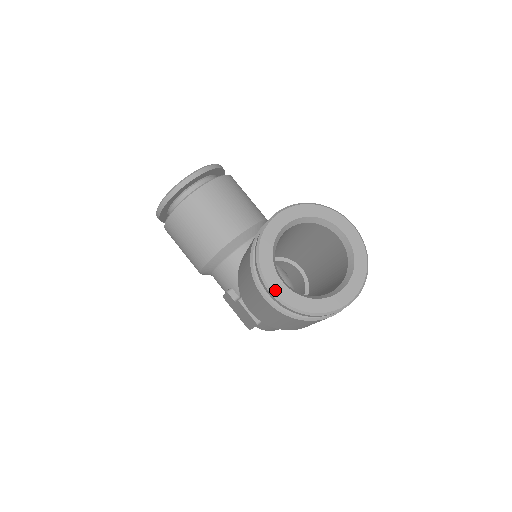
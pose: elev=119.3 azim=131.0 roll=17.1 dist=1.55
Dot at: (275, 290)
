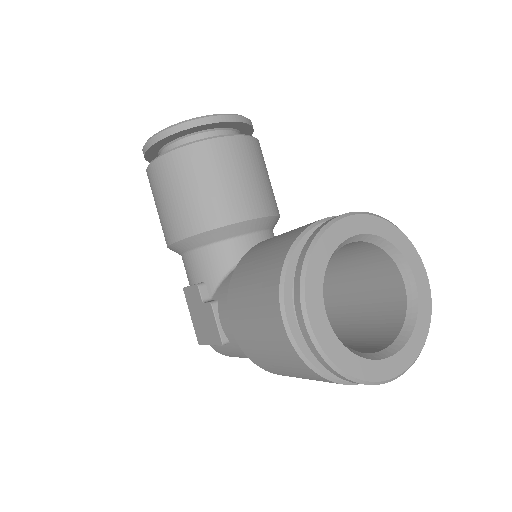
Dot at: (313, 321)
